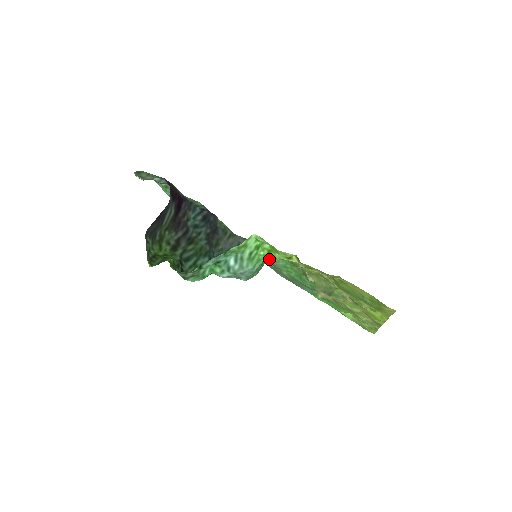
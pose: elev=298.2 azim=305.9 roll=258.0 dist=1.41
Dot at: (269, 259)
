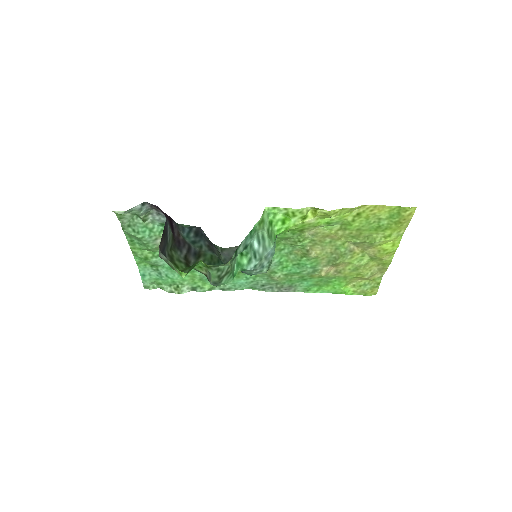
Dot at: occluded
